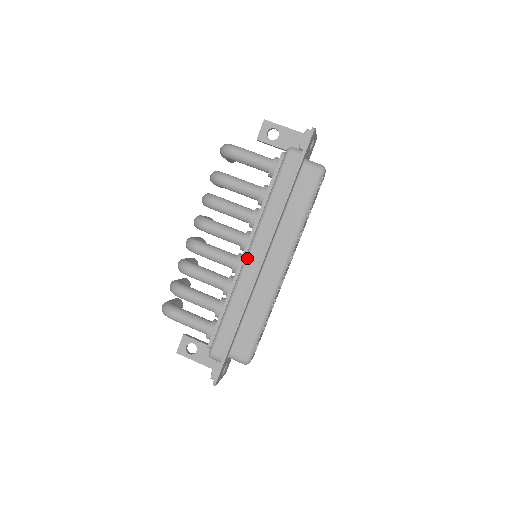
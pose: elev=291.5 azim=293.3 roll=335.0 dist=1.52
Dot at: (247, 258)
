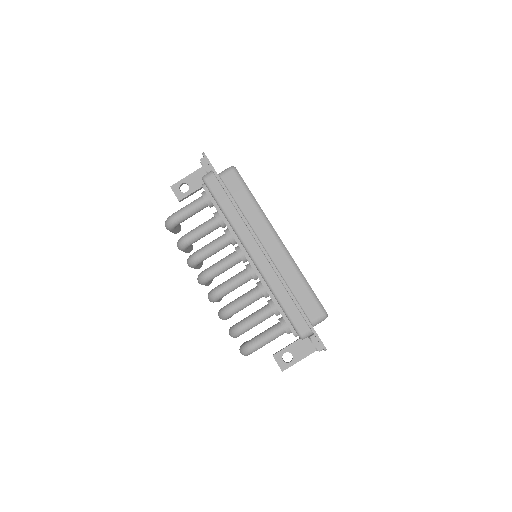
Dot at: (253, 258)
